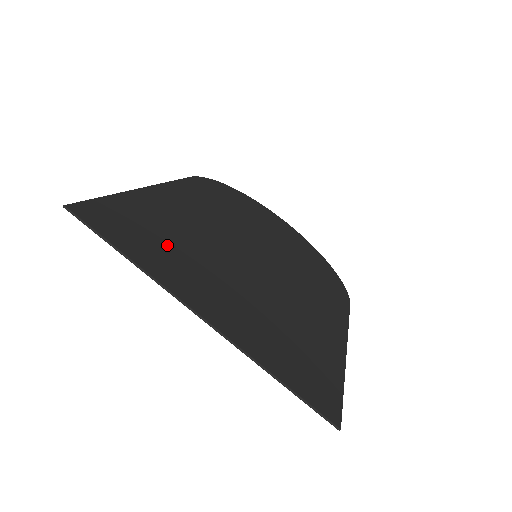
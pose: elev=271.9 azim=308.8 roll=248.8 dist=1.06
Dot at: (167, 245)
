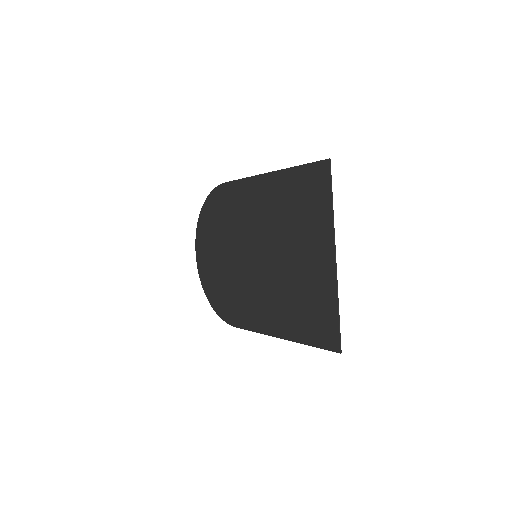
Dot at: (304, 213)
